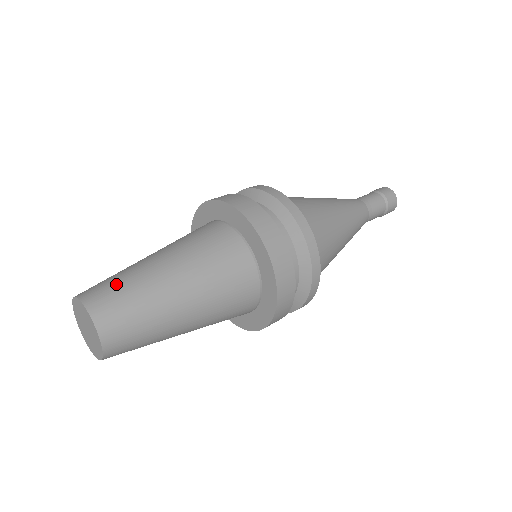
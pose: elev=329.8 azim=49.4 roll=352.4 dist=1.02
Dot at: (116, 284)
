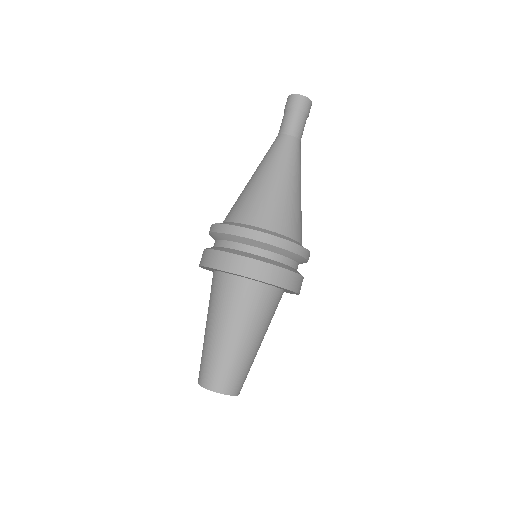
Dot at: (228, 371)
